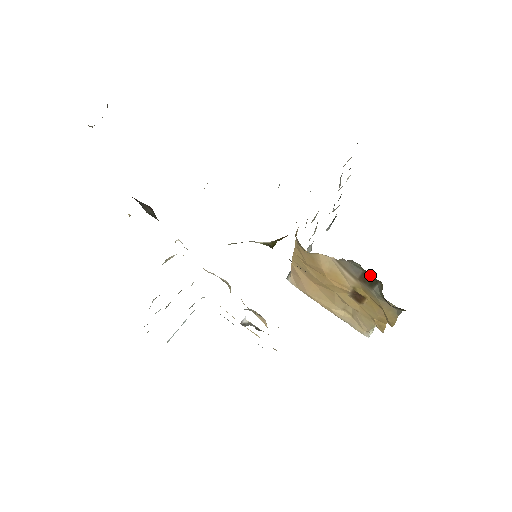
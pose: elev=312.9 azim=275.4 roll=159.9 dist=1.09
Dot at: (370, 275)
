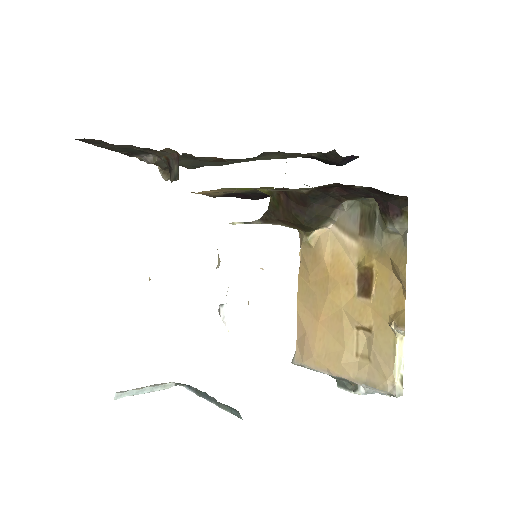
Dot at: (367, 209)
